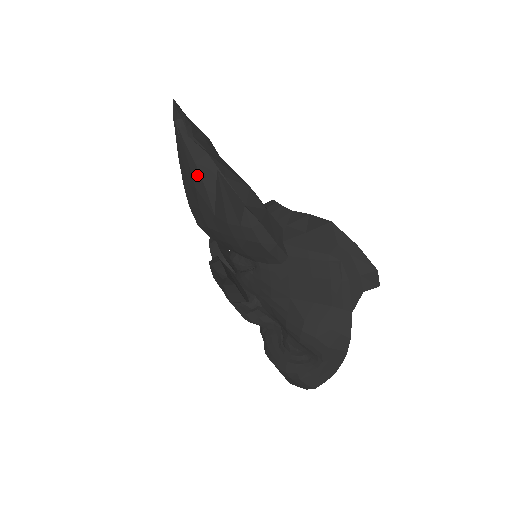
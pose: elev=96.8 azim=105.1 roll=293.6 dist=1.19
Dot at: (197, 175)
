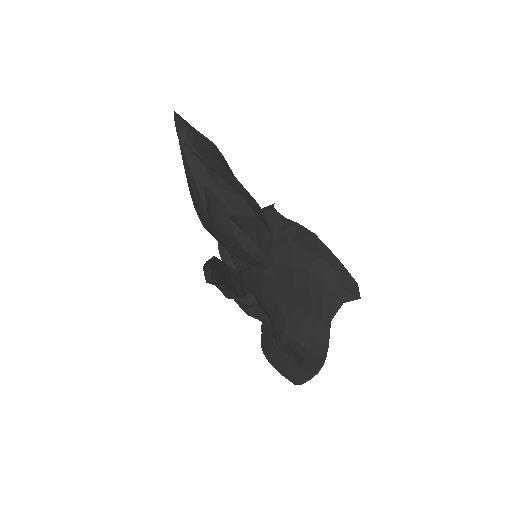
Dot at: (193, 183)
